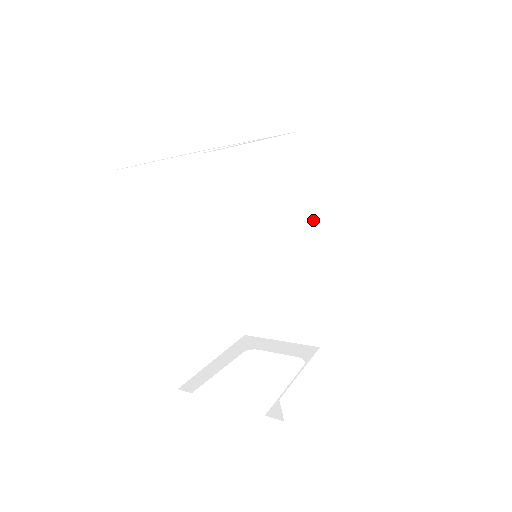
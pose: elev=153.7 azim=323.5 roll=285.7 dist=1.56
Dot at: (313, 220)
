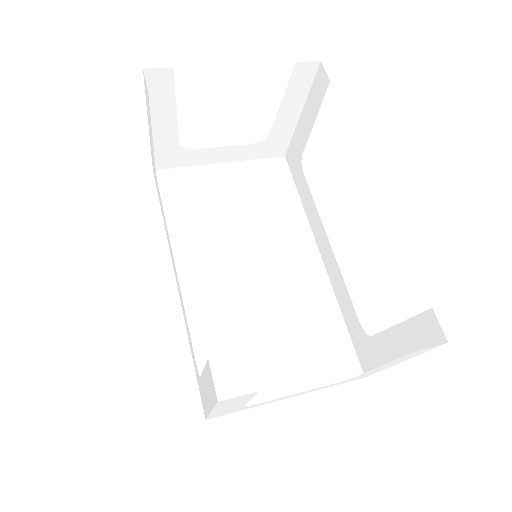
Dot at: (311, 223)
